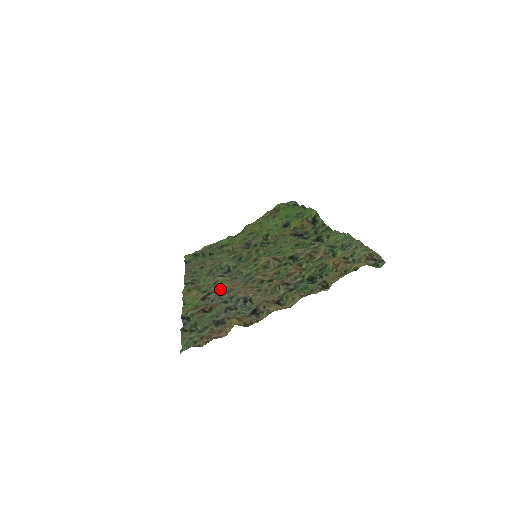
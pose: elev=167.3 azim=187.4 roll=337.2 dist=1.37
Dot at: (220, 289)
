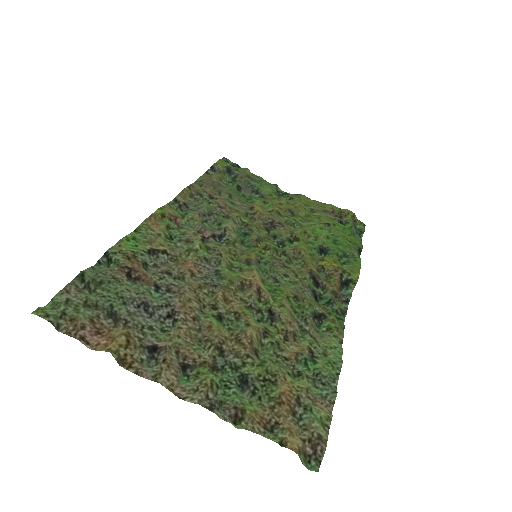
Dot at: (181, 257)
